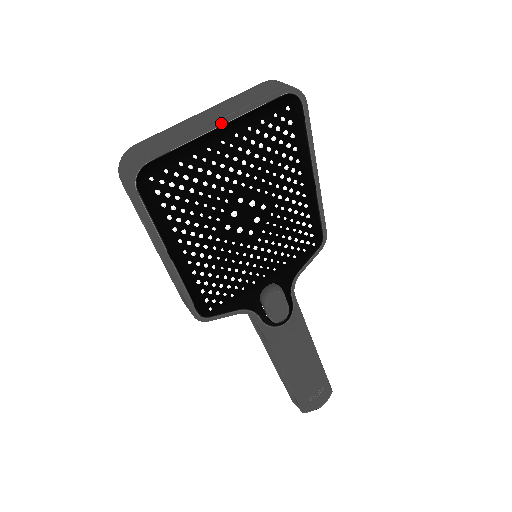
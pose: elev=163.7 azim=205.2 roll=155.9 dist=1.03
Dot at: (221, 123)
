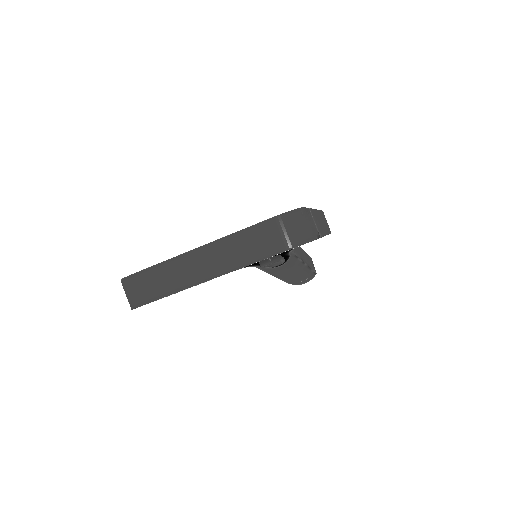
Dot at: occluded
